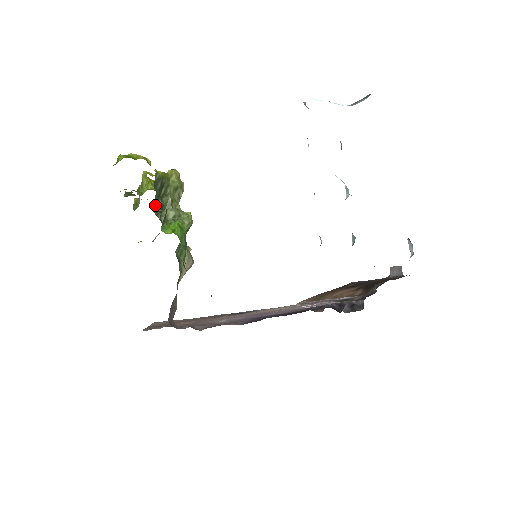
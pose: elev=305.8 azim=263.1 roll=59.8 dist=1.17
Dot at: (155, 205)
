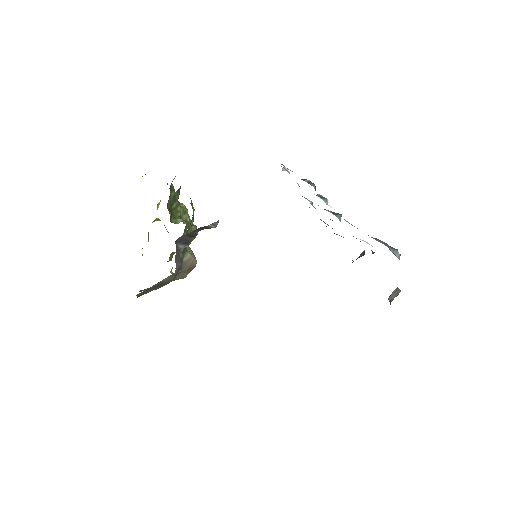
Dot at: (168, 205)
